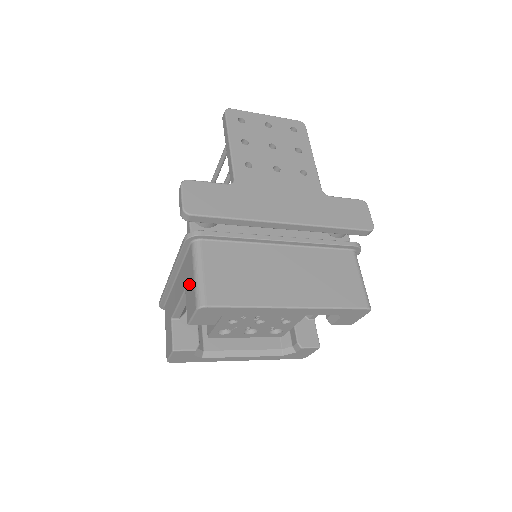
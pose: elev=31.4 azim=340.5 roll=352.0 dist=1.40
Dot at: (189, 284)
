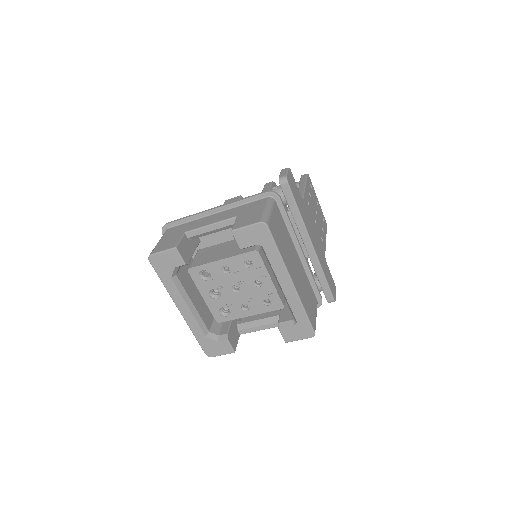
Dot at: (251, 213)
